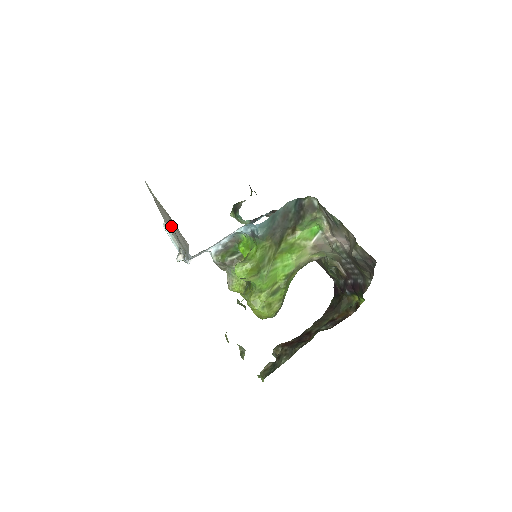
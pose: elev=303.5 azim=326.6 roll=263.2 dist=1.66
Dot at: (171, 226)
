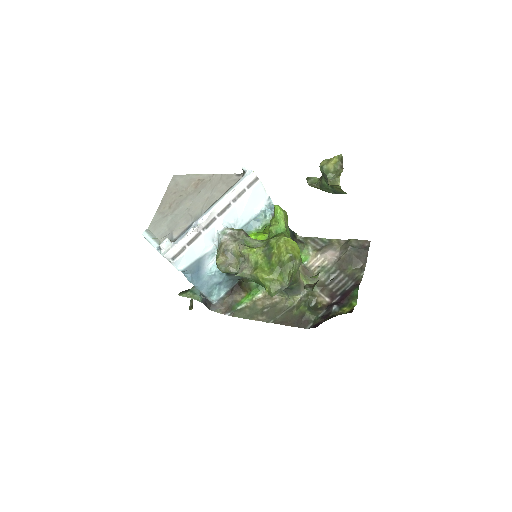
Dot at: (190, 200)
